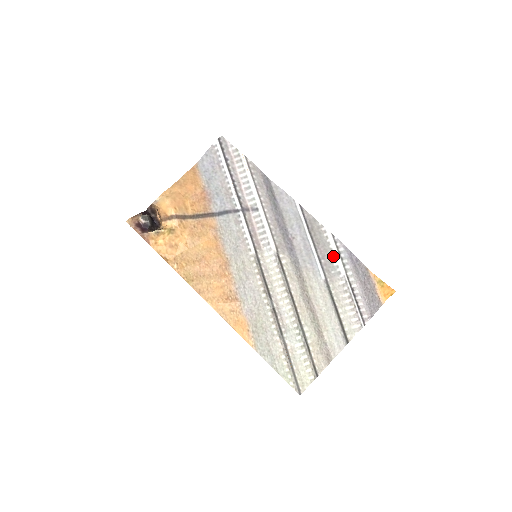
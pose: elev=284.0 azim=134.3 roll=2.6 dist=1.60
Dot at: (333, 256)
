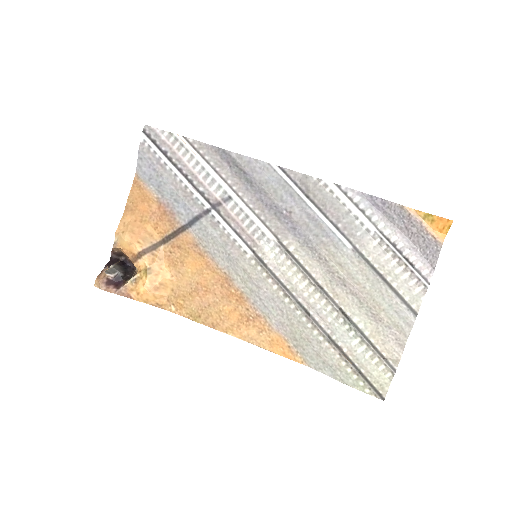
Dot at: (350, 213)
